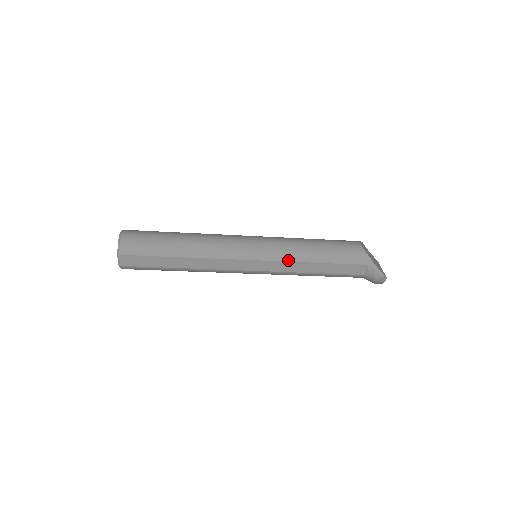
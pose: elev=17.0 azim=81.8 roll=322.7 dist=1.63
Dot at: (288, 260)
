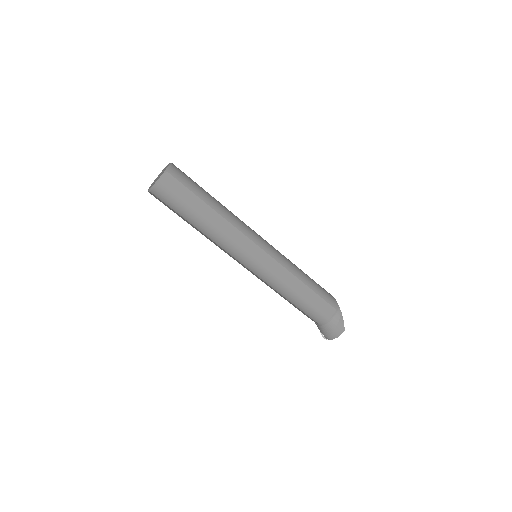
Dot at: (286, 267)
